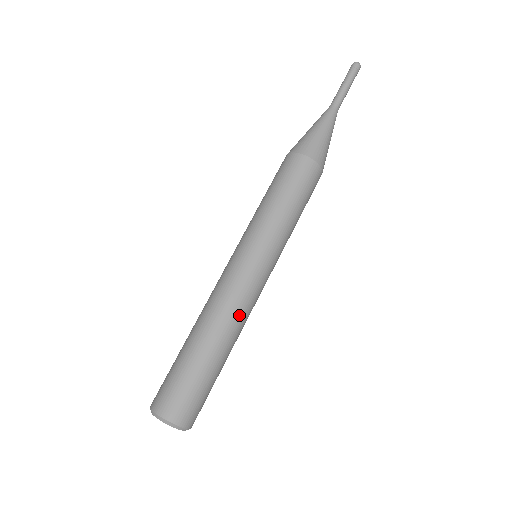
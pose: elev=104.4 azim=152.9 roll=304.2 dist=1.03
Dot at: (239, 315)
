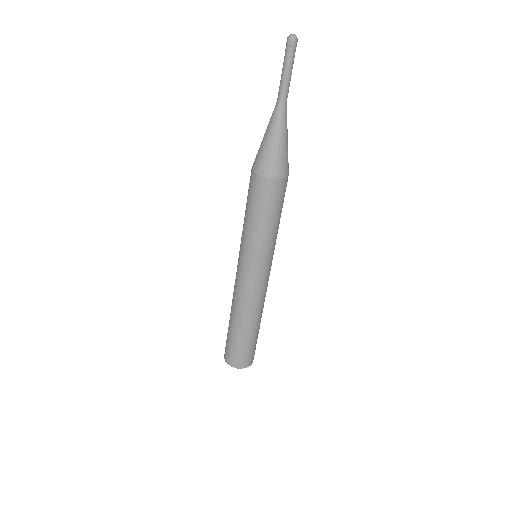
Dot at: (255, 305)
